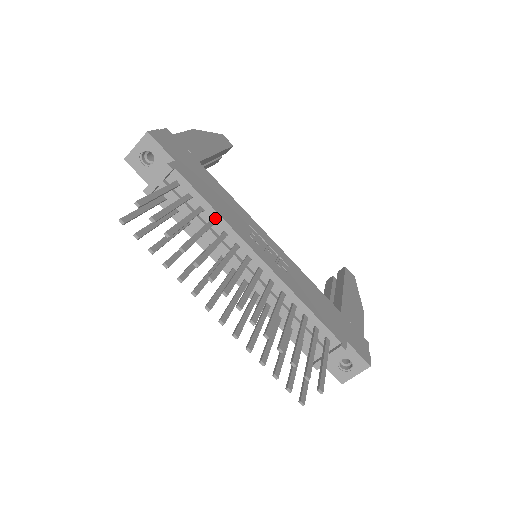
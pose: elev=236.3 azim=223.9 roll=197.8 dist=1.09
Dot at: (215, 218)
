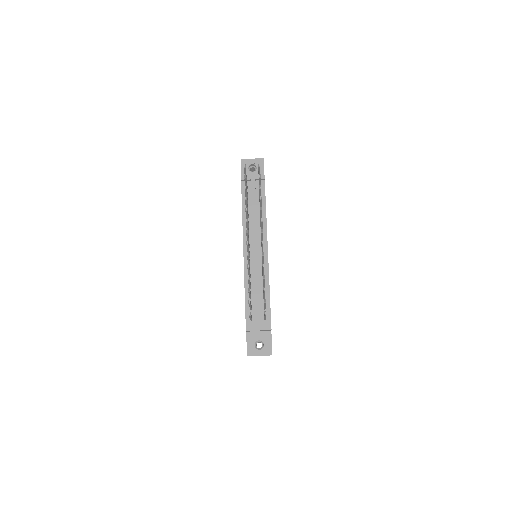
Dot at: (263, 215)
